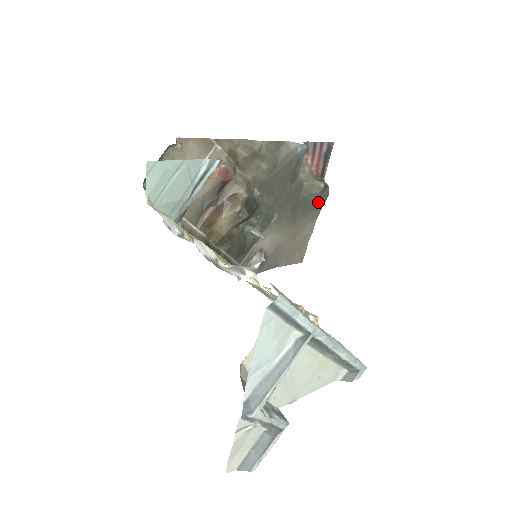
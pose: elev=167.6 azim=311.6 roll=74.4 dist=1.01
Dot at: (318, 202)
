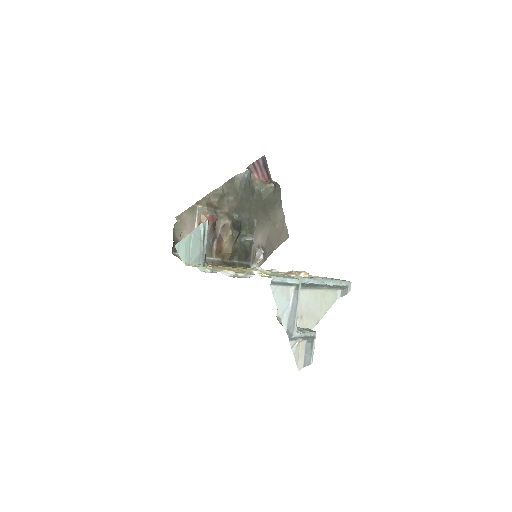
Dot at: (276, 196)
